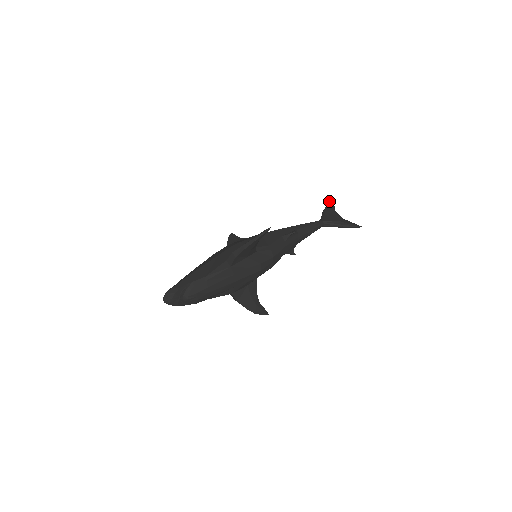
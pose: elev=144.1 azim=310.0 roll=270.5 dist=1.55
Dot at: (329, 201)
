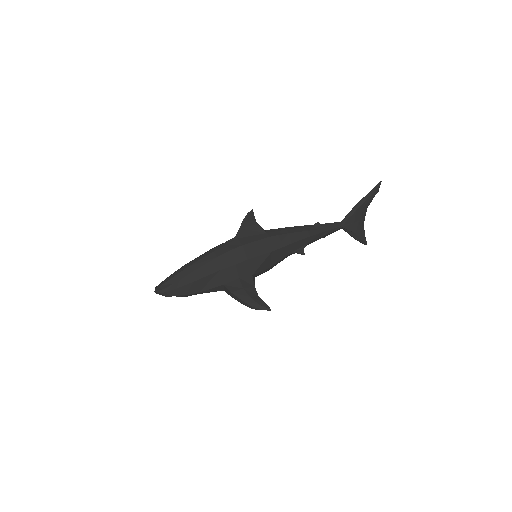
Dot at: (375, 188)
